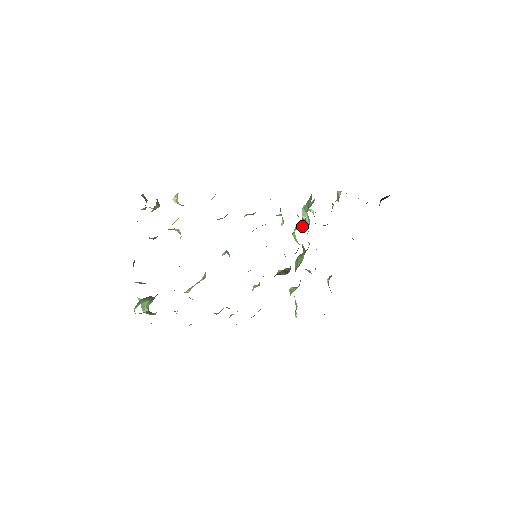
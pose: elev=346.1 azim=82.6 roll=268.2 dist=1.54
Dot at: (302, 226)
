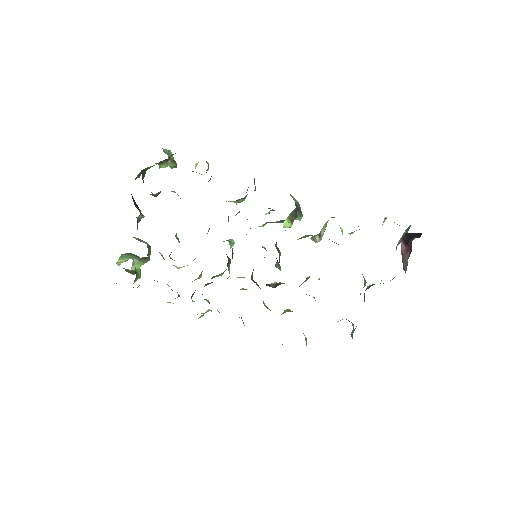
Dot at: (313, 239)
